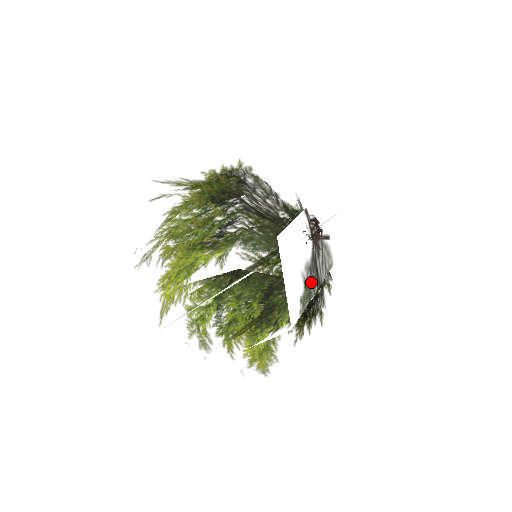
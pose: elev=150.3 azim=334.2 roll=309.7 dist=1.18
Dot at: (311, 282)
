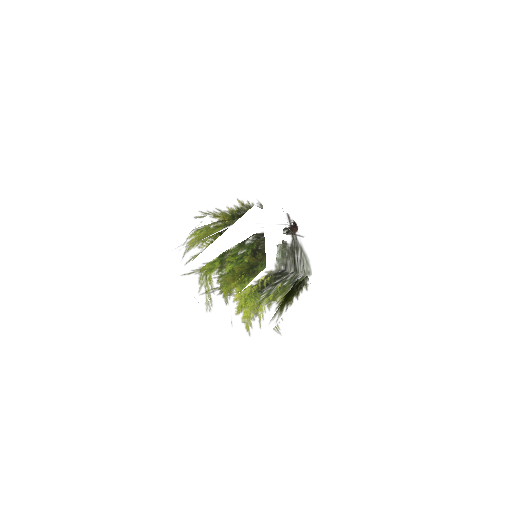
Dot at: (283, 239)
